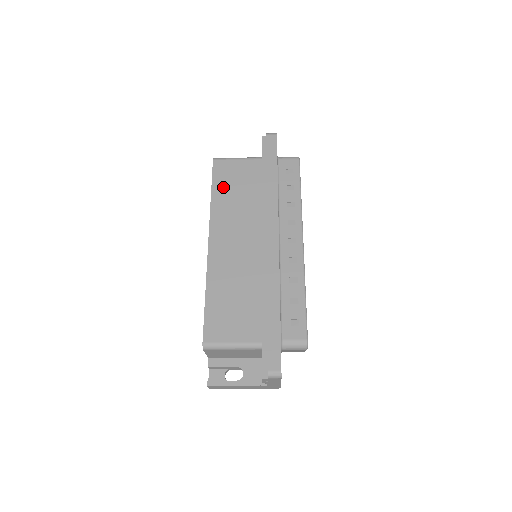
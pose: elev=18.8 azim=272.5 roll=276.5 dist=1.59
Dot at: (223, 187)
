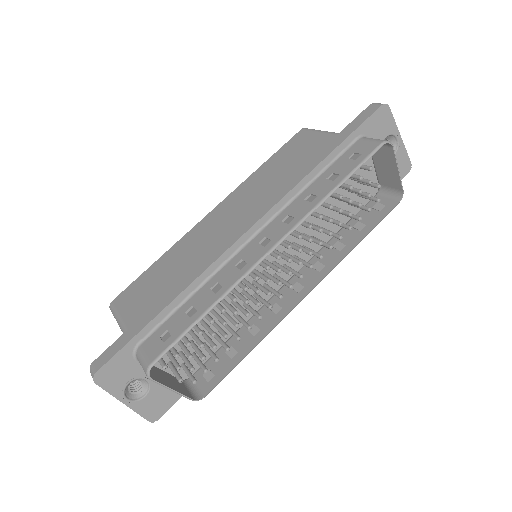
Dot at: (278, 159)
